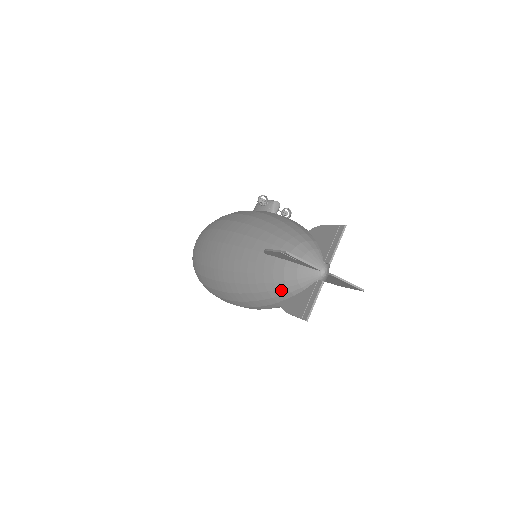
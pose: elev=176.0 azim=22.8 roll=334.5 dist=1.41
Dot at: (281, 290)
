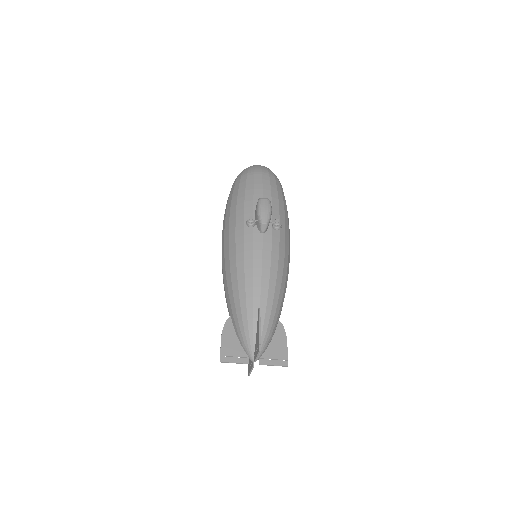
Dot at: occluded
